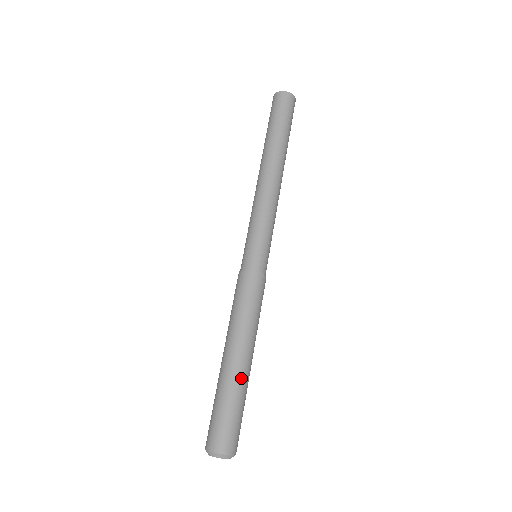
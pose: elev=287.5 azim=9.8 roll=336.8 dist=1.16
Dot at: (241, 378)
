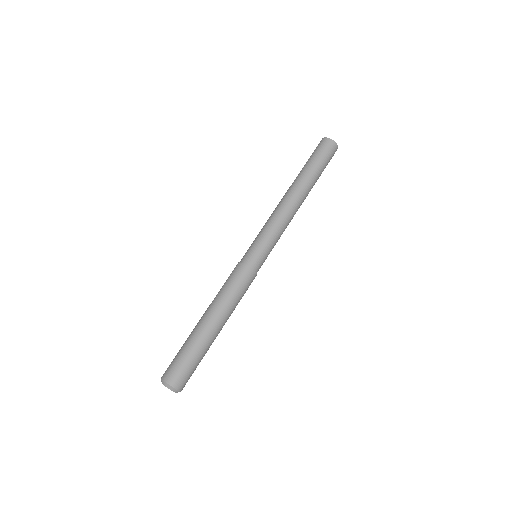
Dot at: (202, 336)
